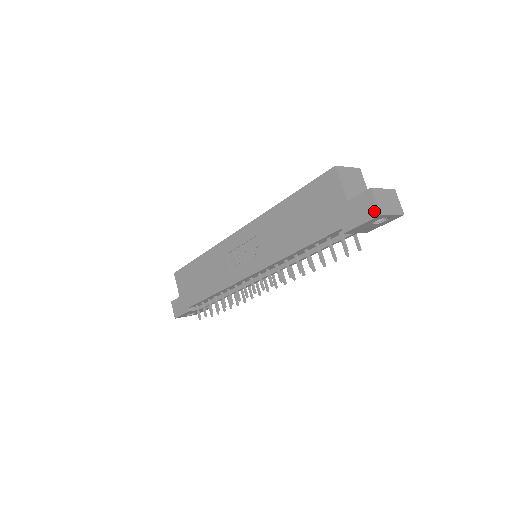
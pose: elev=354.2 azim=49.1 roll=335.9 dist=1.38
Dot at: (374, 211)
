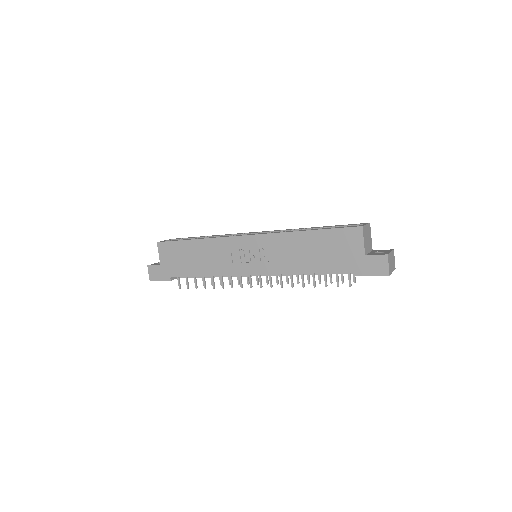
Dot at: (385, 271)
